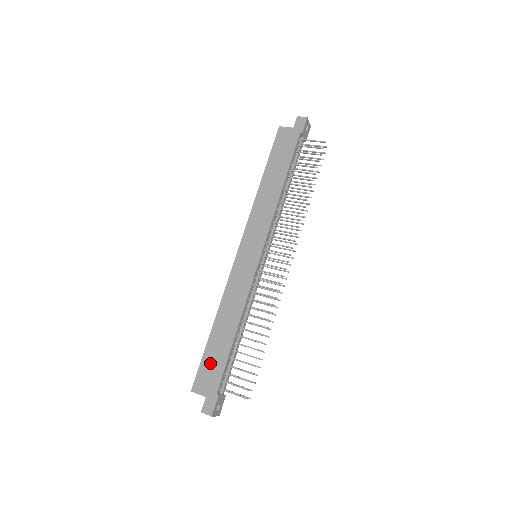
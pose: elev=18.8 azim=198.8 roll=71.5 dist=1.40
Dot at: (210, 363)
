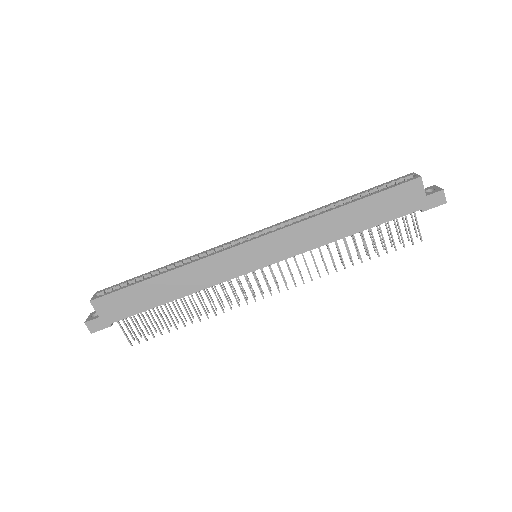
Dot at: (127, 299)
